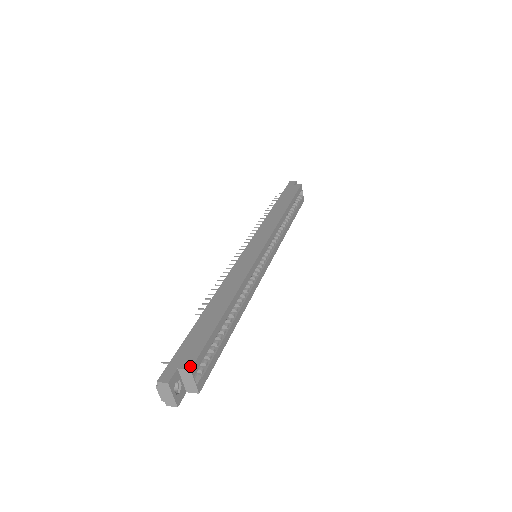
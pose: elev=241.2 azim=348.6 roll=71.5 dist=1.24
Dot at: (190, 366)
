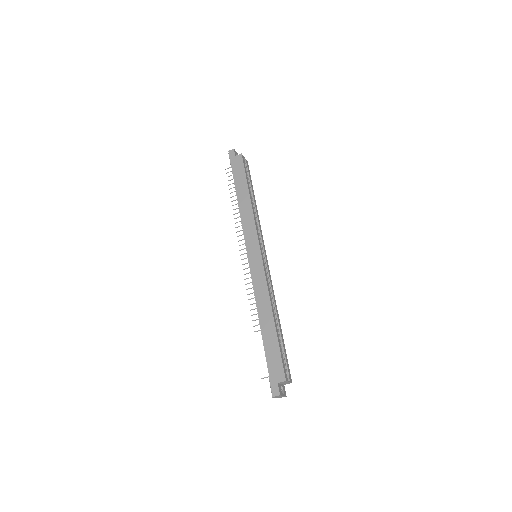
Dot at: (284, 379)
